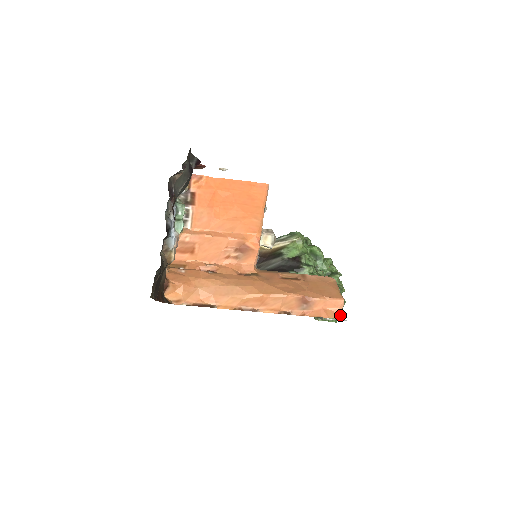
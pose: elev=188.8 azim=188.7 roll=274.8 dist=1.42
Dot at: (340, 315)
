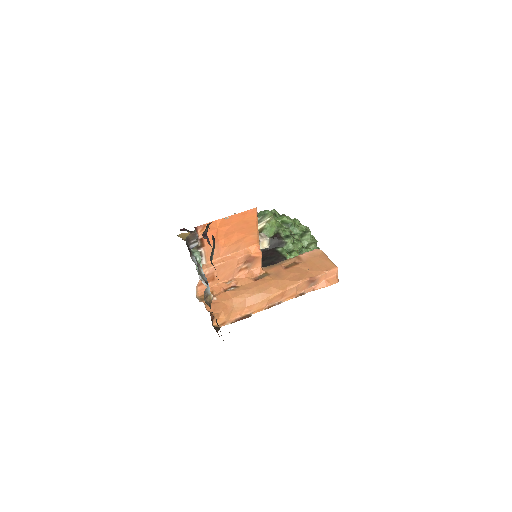
Dot at: occluded
